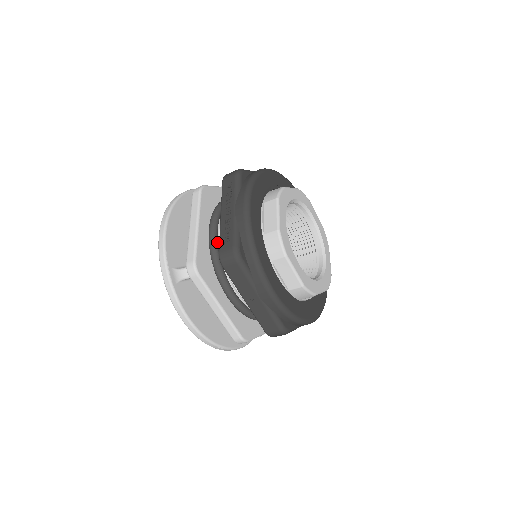
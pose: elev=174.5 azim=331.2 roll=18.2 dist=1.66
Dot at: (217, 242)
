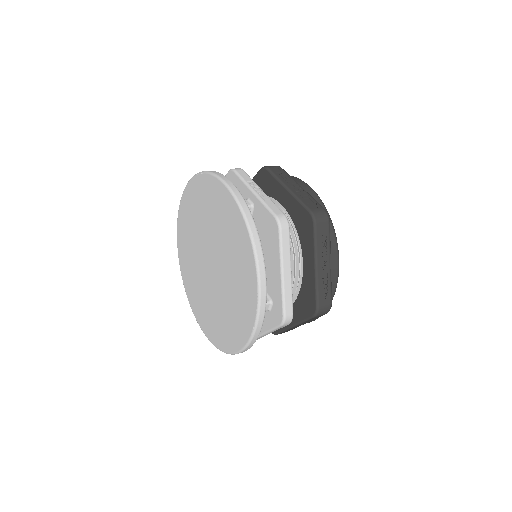
Dot at: occluded
